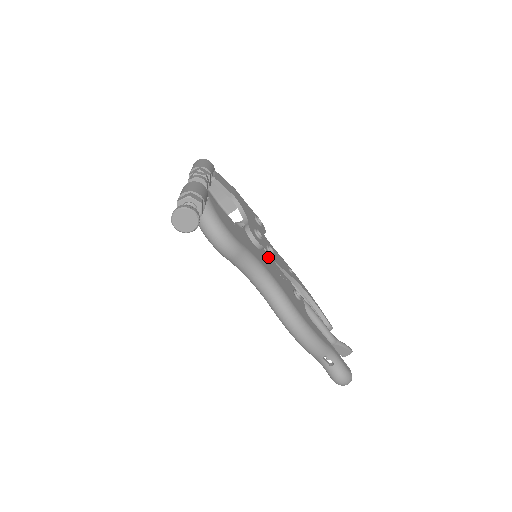
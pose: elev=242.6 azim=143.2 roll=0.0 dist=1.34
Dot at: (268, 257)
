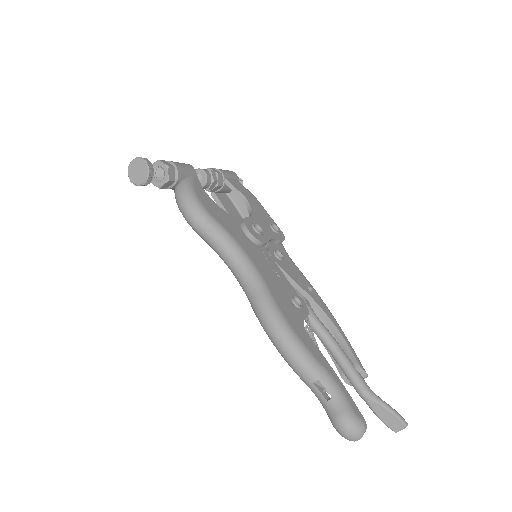
Dot at: (266, 255)
